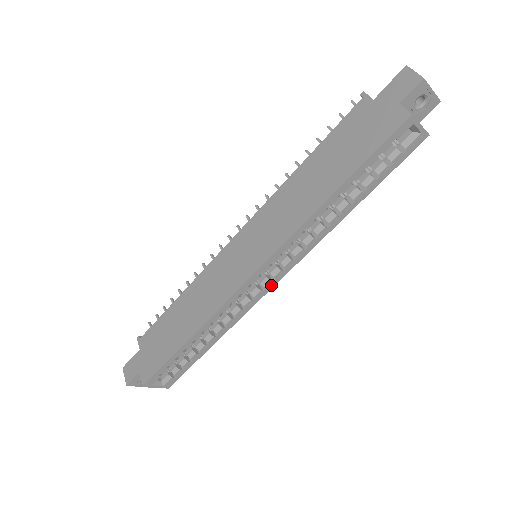
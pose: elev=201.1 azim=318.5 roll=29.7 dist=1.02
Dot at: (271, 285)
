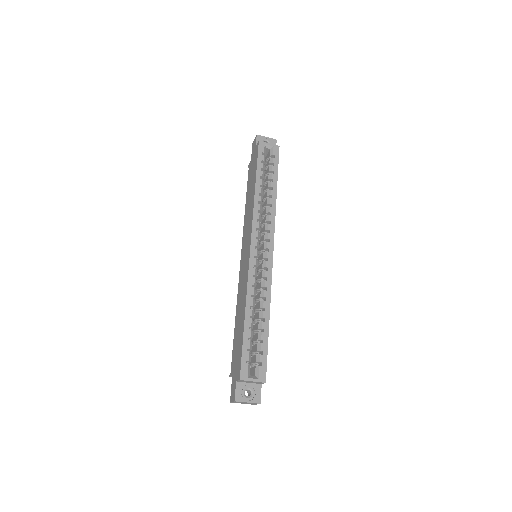
Dot at: (270, 255)
